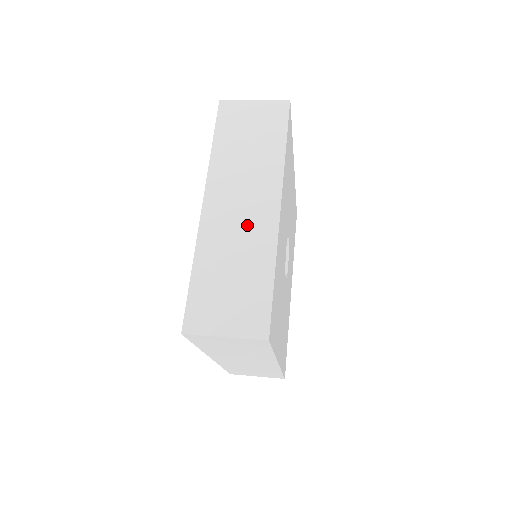
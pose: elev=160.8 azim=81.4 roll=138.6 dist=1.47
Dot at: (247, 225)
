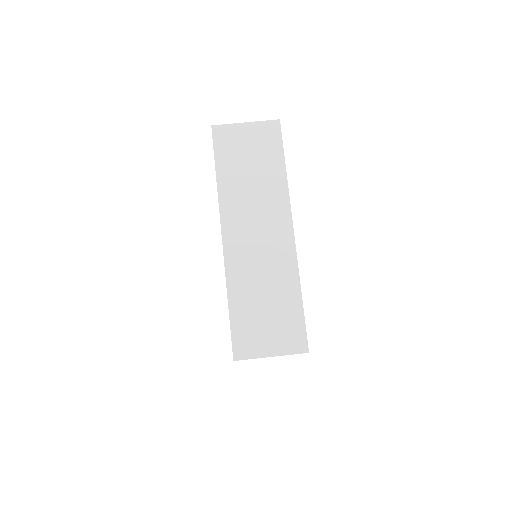
Dot at: occluded
